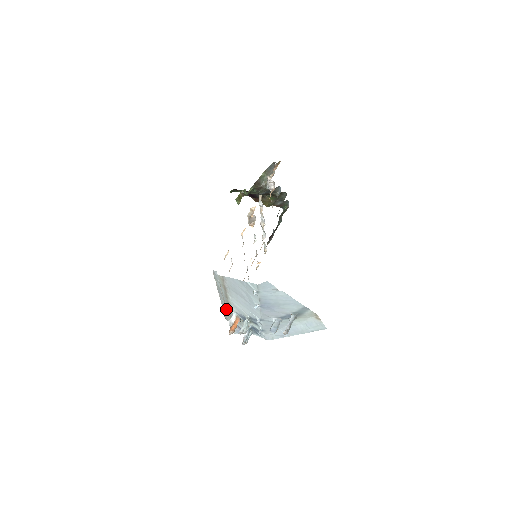
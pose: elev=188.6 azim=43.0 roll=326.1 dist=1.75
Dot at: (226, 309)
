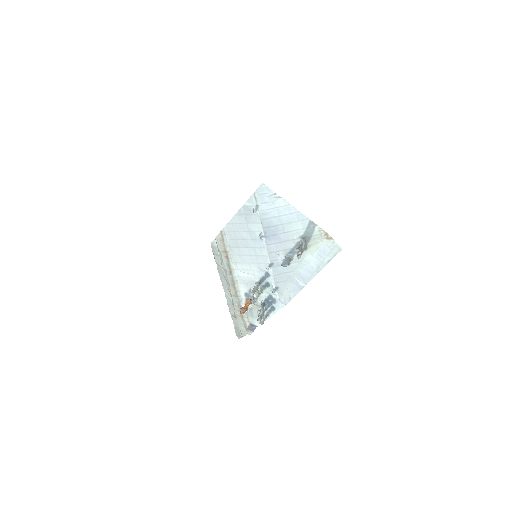
Dot at: (234, 303)
